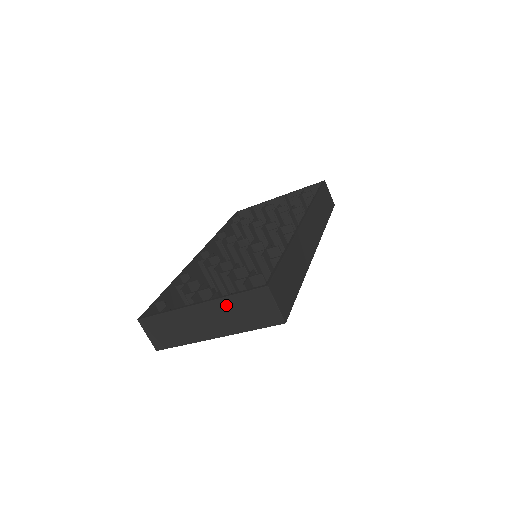
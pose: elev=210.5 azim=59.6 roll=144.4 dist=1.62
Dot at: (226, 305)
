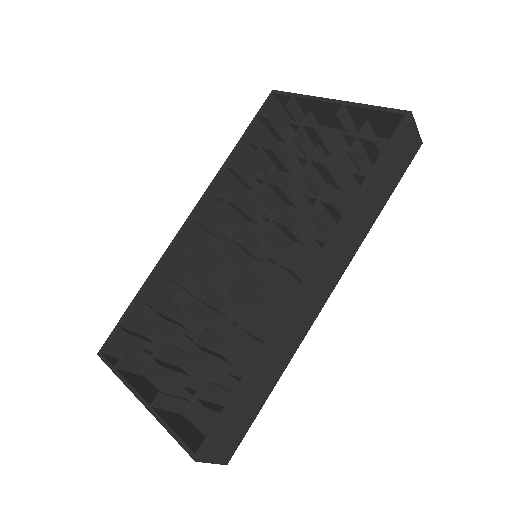
Dot at: occluded
